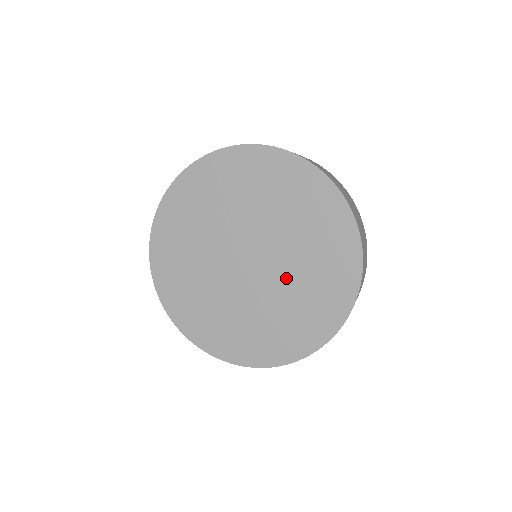
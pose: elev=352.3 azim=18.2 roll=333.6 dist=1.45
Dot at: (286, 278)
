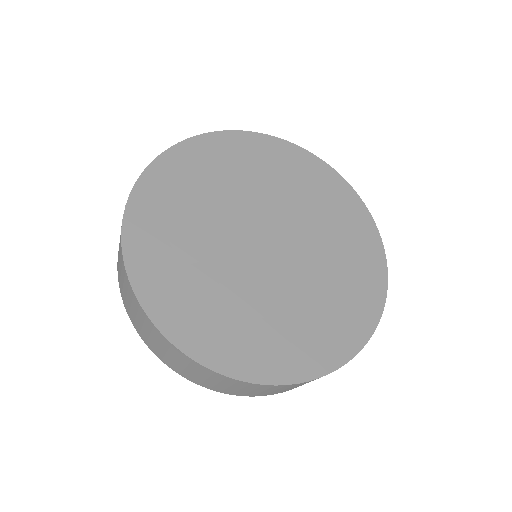
Dot at: (312, 268)
